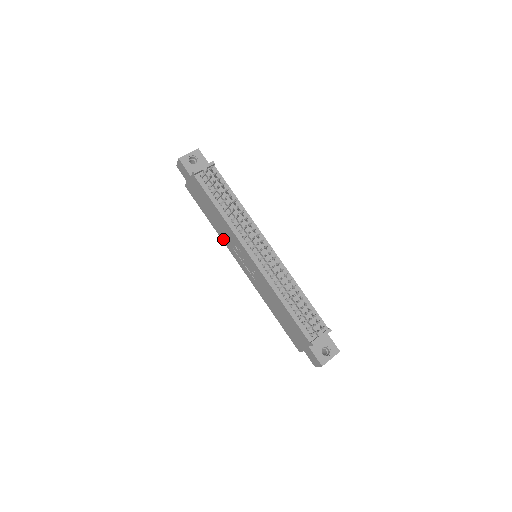
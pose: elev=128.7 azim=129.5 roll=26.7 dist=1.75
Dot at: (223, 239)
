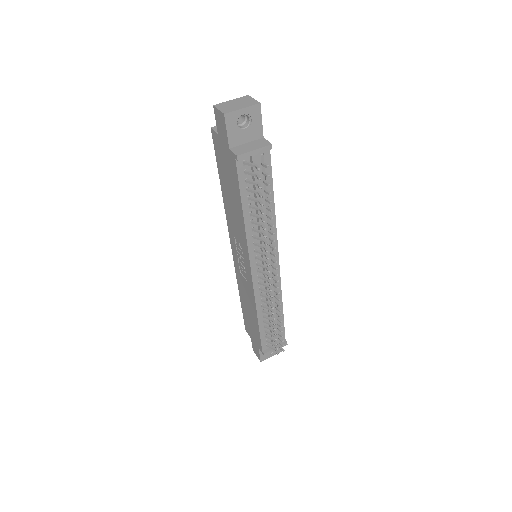
Dot at: (227, 216)
